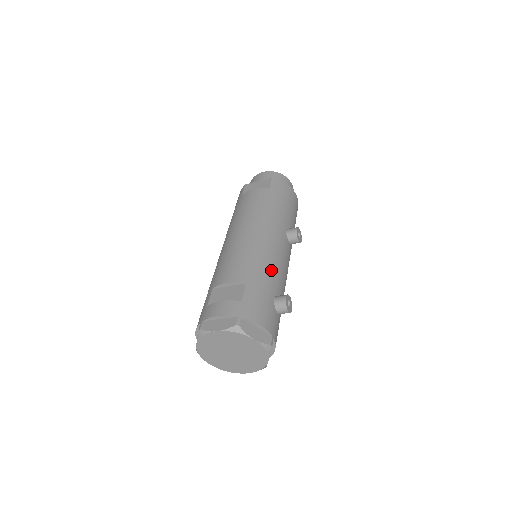
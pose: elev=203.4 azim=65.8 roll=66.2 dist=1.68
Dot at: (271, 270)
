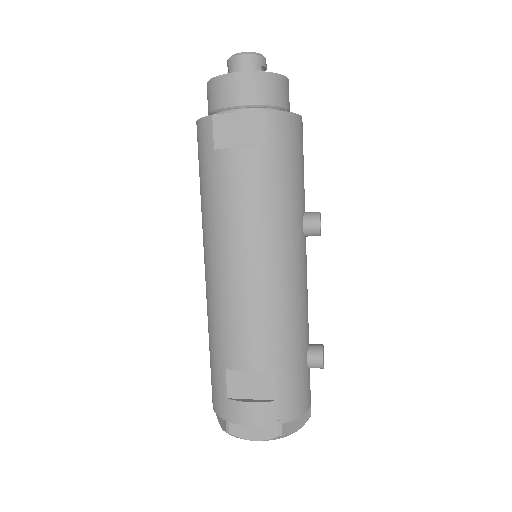
Dot at: (299, 324)
